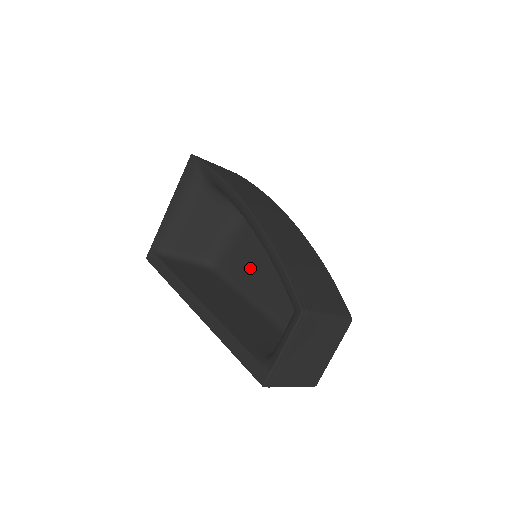
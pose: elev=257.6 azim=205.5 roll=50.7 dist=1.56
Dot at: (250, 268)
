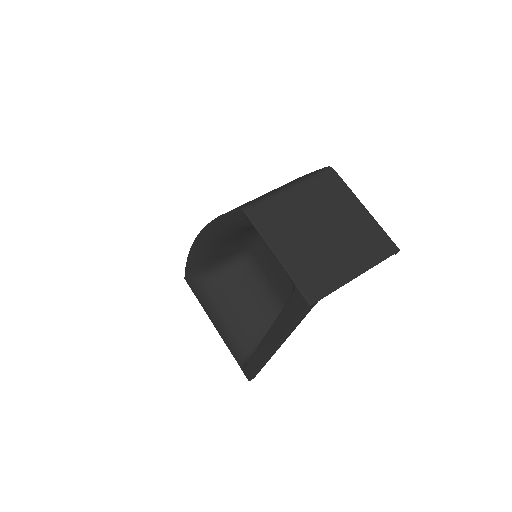
Dot at: occluded
